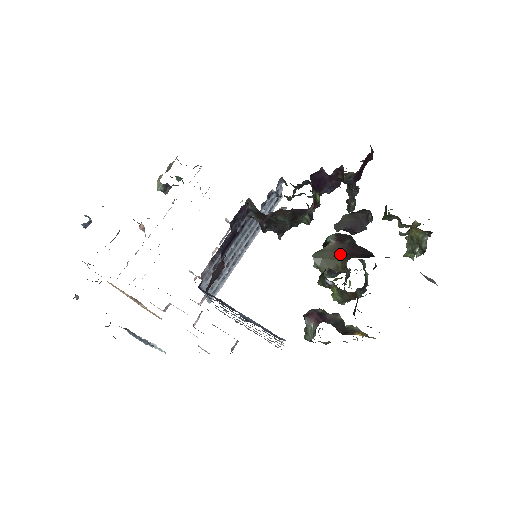
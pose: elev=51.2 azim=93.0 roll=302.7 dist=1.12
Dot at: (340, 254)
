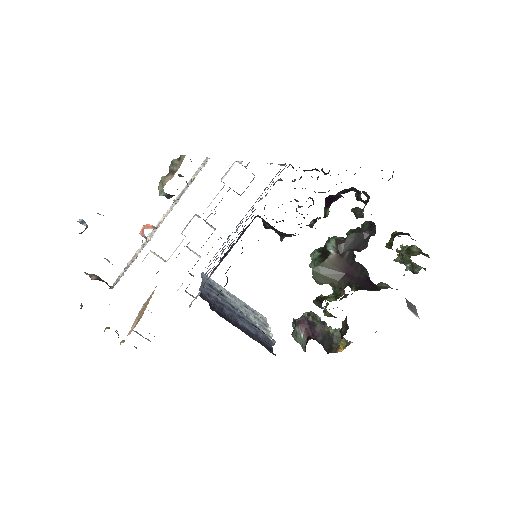
Dot at: (338, 273)
